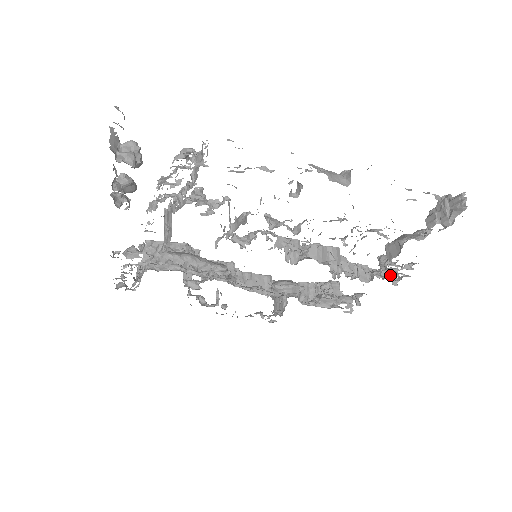
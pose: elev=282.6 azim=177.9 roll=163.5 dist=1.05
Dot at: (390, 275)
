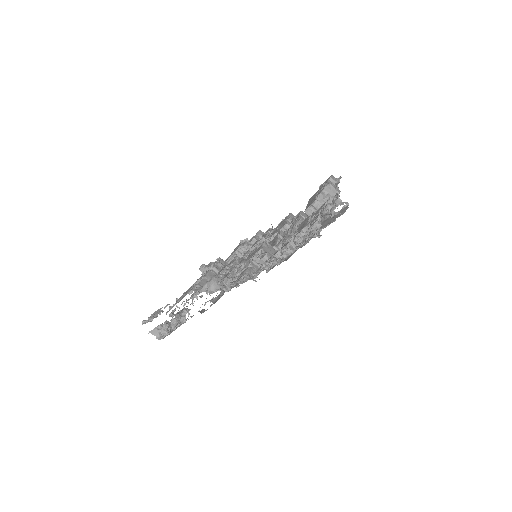
Dot at: occluded
